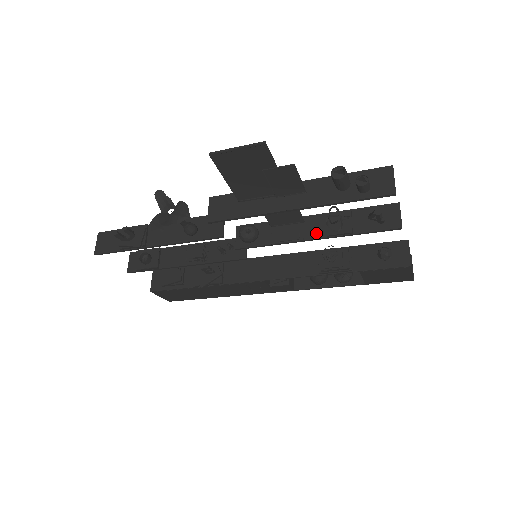
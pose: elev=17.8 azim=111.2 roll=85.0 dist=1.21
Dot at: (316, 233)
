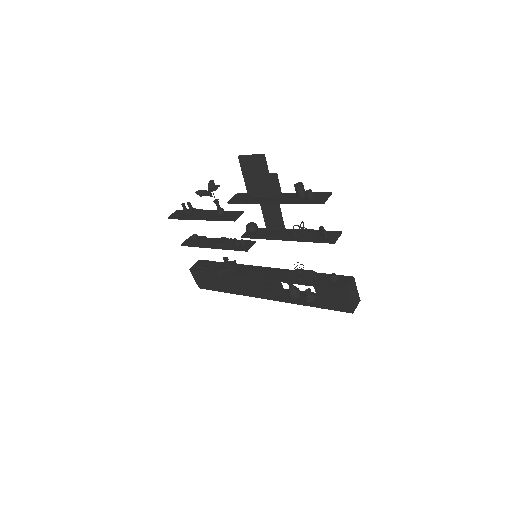
Dot at: (288, 237)
